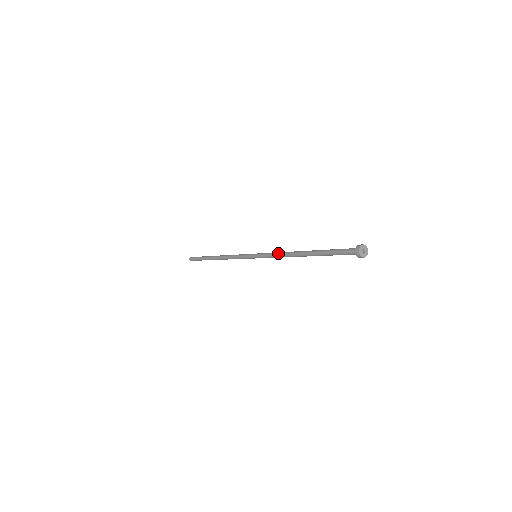
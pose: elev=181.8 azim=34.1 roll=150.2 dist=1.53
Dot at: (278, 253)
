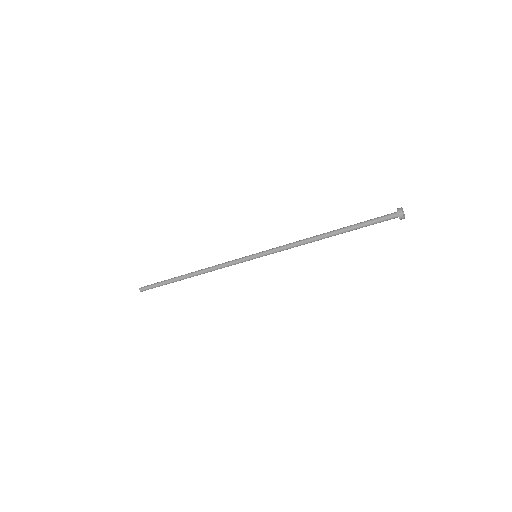
Dot at: (292, 243)
